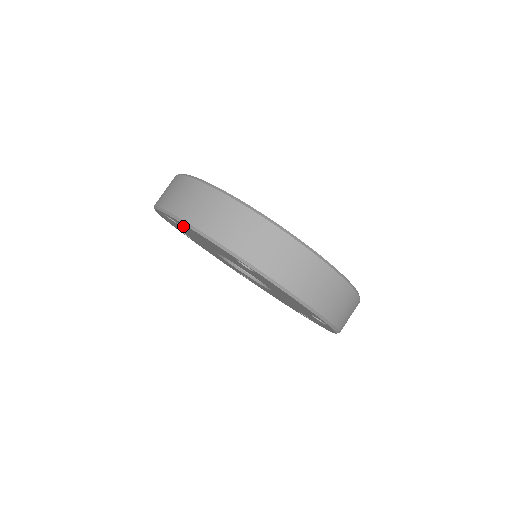
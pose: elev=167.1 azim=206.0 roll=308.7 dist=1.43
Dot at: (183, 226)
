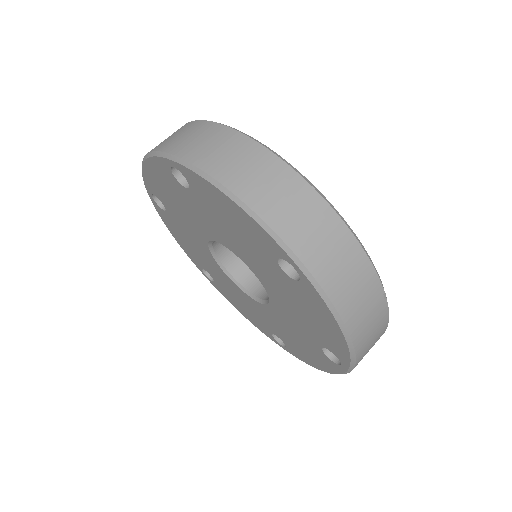
Dot at: (157, 192)
